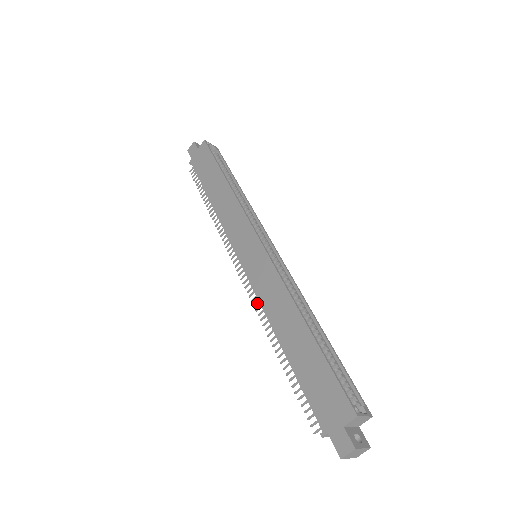
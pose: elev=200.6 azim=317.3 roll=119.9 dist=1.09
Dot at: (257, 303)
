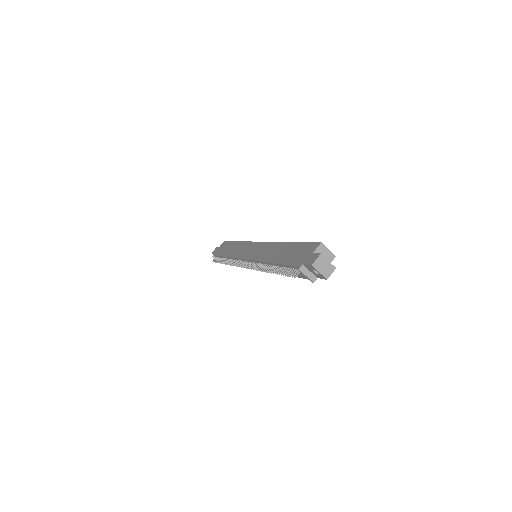
Dot at: (255, 266)
